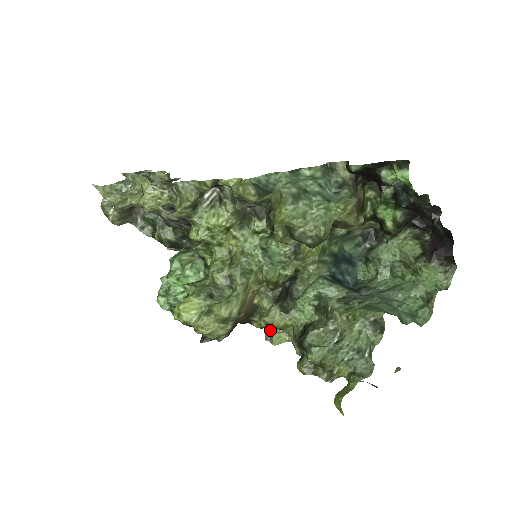
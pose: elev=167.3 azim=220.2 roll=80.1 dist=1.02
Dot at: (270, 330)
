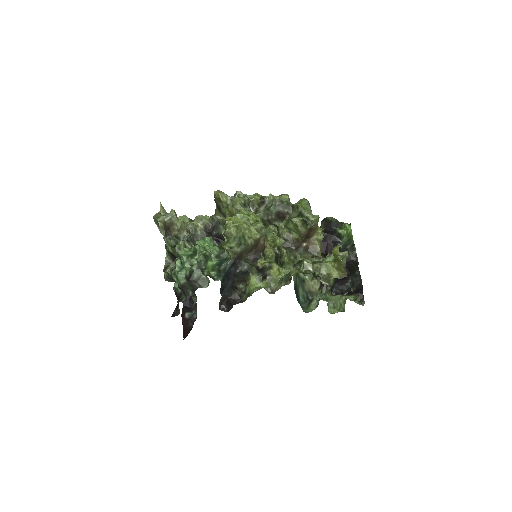
Dot at: (255, 291)
